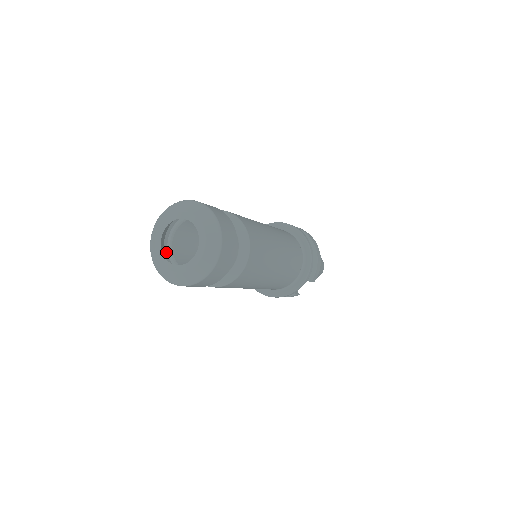
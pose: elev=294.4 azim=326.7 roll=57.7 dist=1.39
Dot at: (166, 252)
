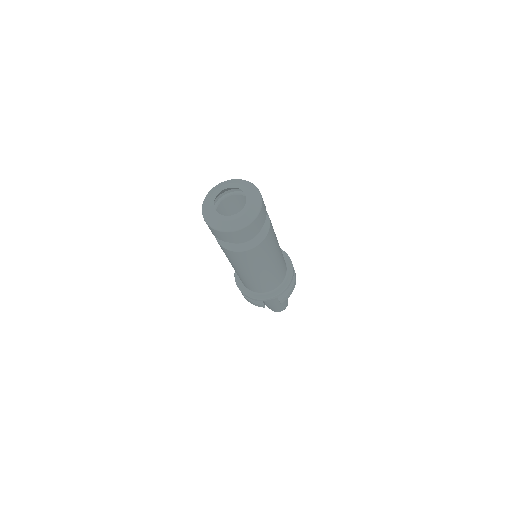
Dot at: occluded
